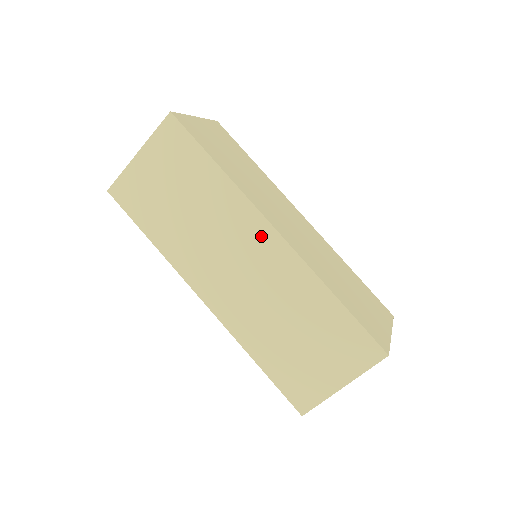
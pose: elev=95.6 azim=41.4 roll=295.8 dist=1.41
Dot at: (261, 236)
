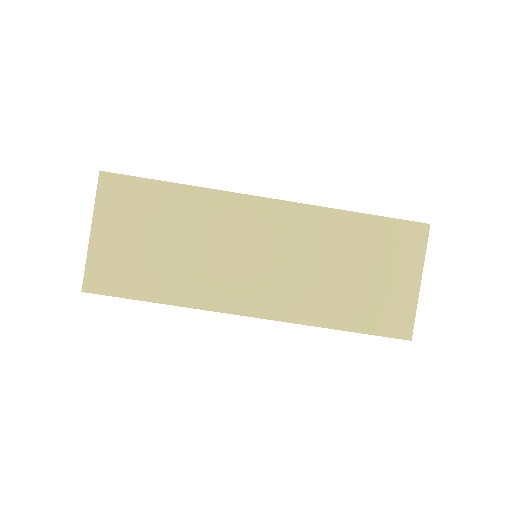
Dot at: occluded
